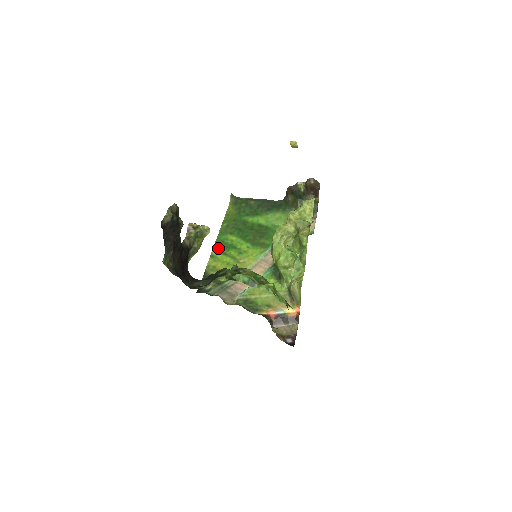
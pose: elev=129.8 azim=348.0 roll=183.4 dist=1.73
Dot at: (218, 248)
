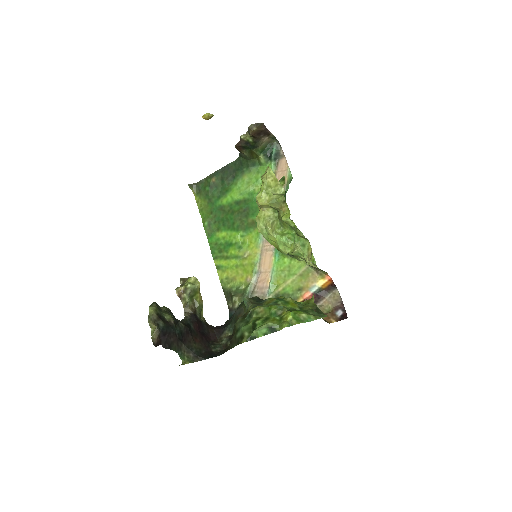
Dot at: (217, 255)
